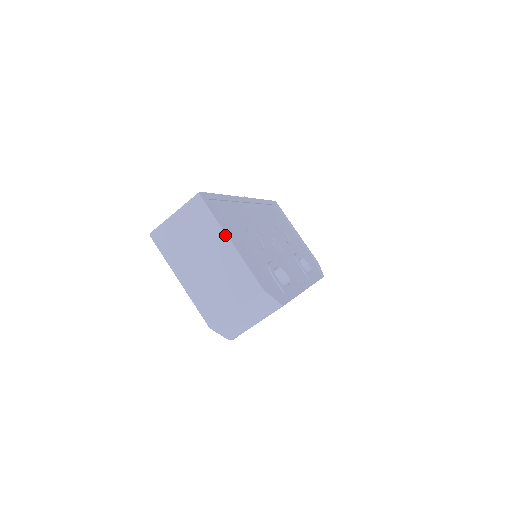
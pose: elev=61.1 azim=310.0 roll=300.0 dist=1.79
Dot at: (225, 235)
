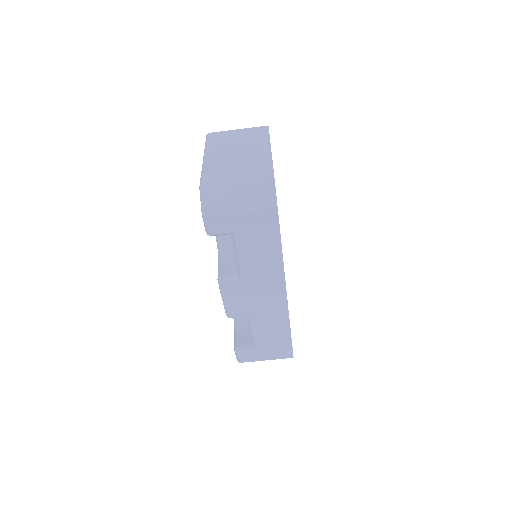
Dot at: (269, 144)
